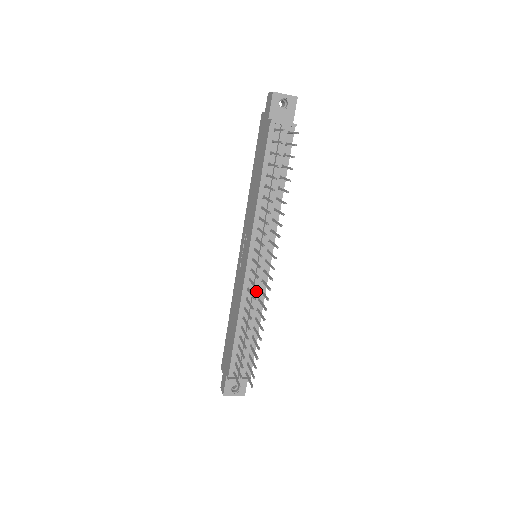
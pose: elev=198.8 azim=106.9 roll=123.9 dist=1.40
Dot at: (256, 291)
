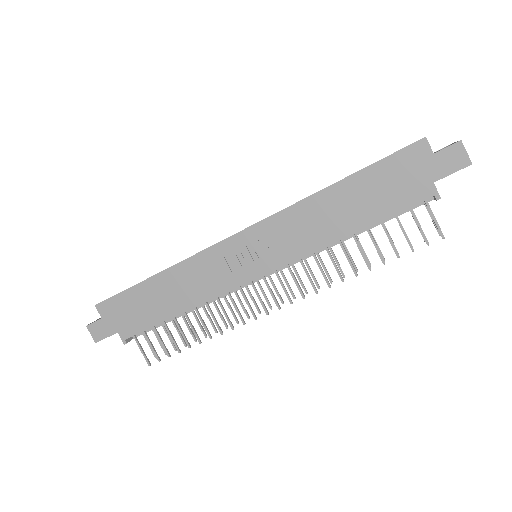
Dot at: (232, 292)
